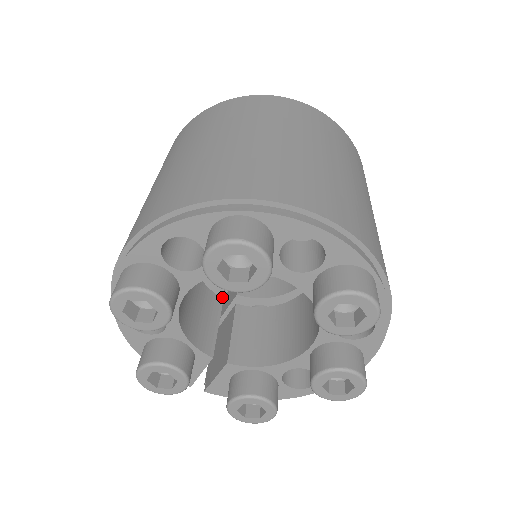
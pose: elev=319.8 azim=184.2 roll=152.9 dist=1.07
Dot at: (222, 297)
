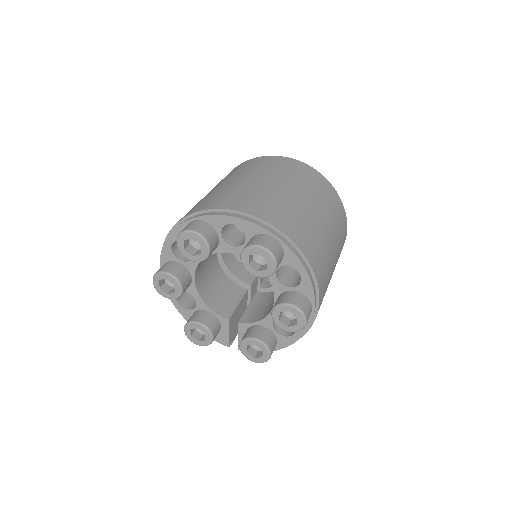
Dot at: occluded
